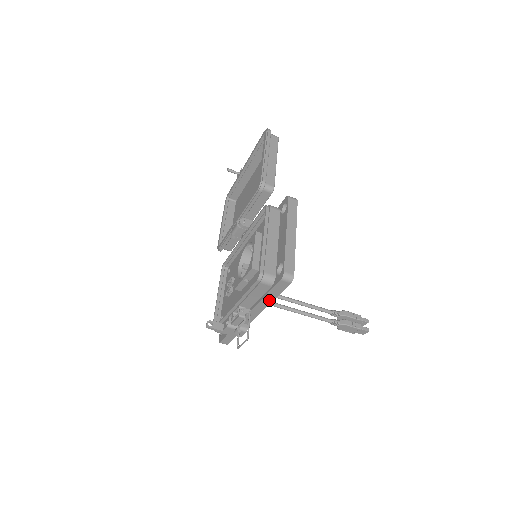
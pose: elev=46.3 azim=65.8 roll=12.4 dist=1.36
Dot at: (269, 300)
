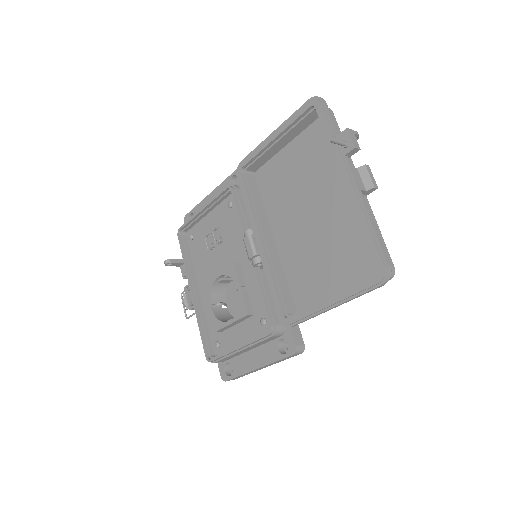
Dot at: occluded
